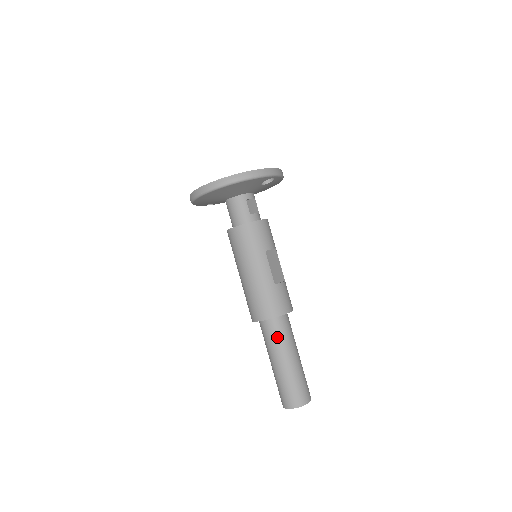
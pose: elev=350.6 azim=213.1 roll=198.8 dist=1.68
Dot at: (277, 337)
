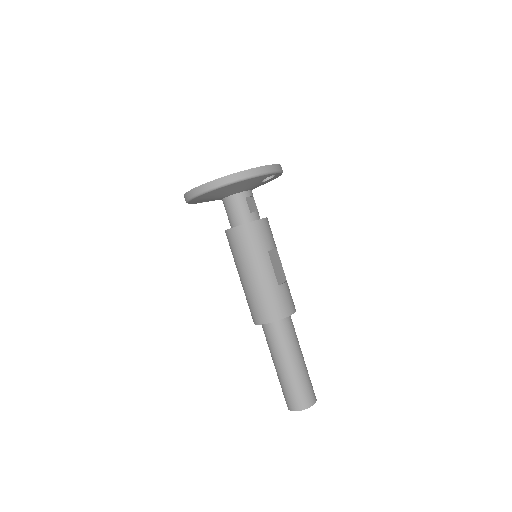
Dot at: (282, 339)
